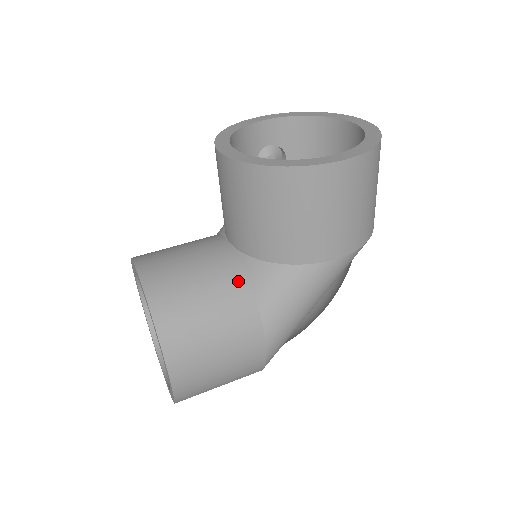
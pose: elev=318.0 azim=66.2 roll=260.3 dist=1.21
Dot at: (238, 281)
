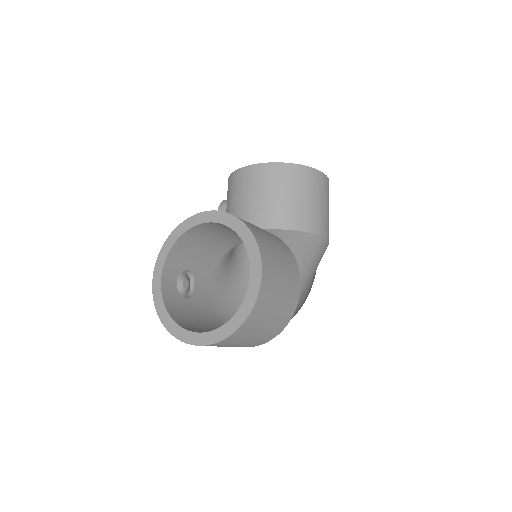
Dot at: (275, 236)
